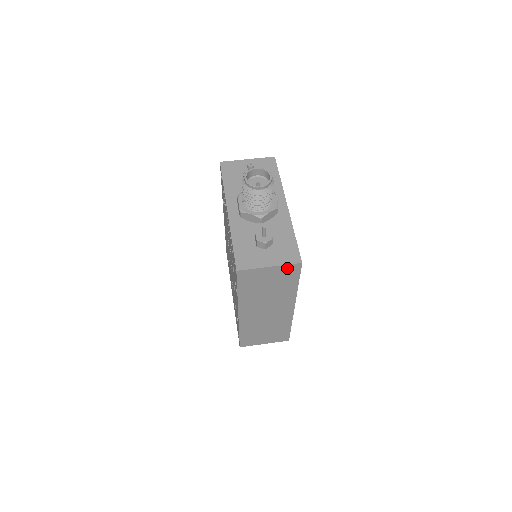
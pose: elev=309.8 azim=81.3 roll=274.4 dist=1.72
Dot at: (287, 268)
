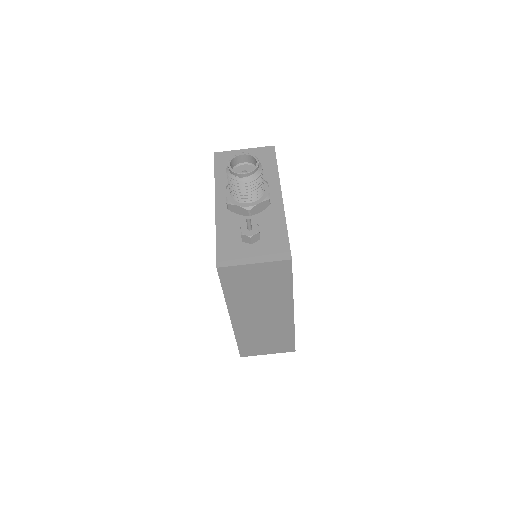
Dot at: (275, 265)
